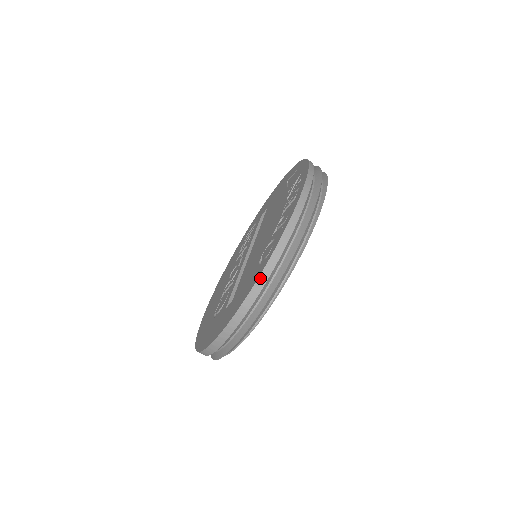
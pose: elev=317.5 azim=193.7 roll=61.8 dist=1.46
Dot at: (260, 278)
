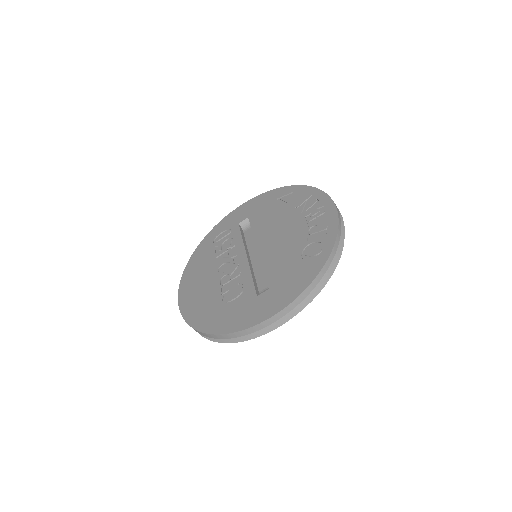
Dot at: (322, 270)
